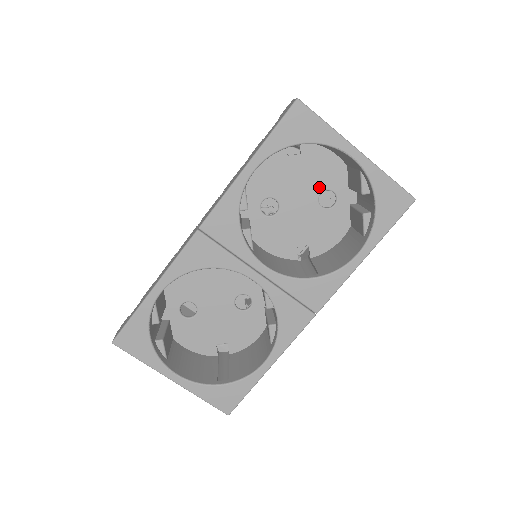
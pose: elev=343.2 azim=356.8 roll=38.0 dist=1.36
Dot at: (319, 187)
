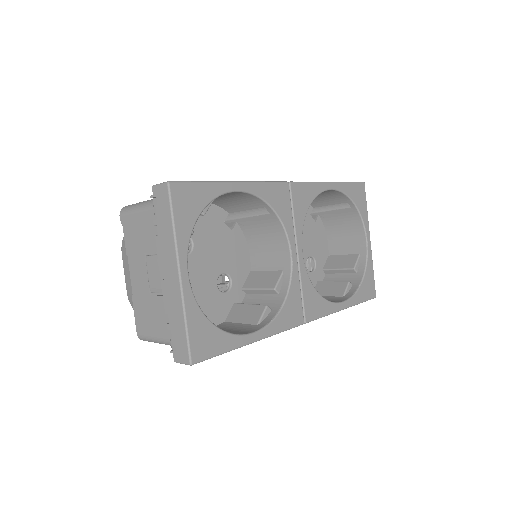
Dot at: (312, 251)
